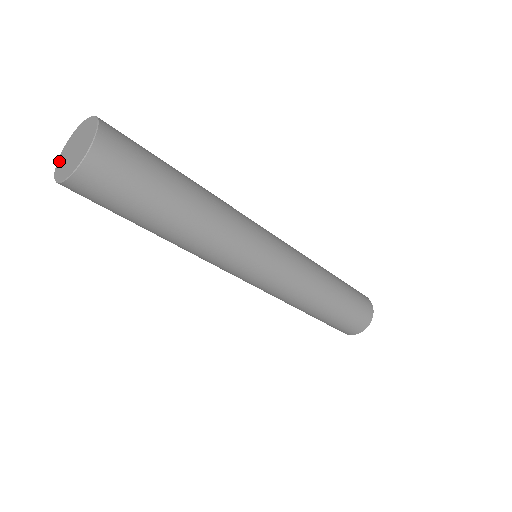
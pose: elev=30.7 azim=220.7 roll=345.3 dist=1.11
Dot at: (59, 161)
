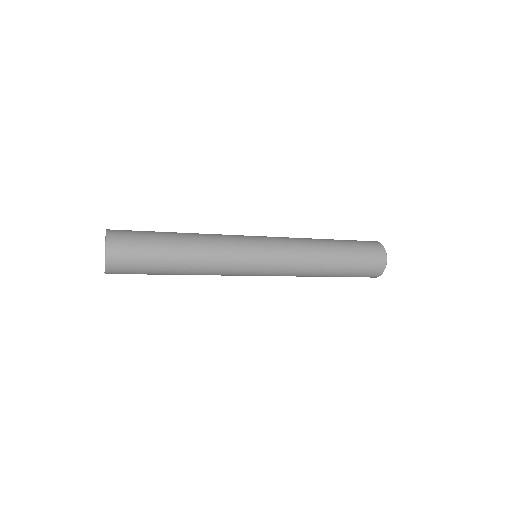
Dot at: occluded
